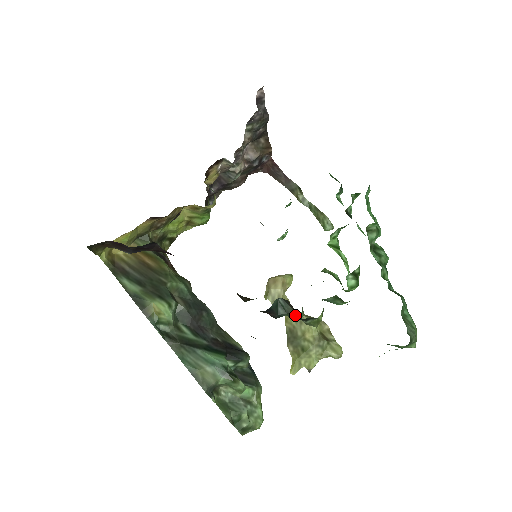
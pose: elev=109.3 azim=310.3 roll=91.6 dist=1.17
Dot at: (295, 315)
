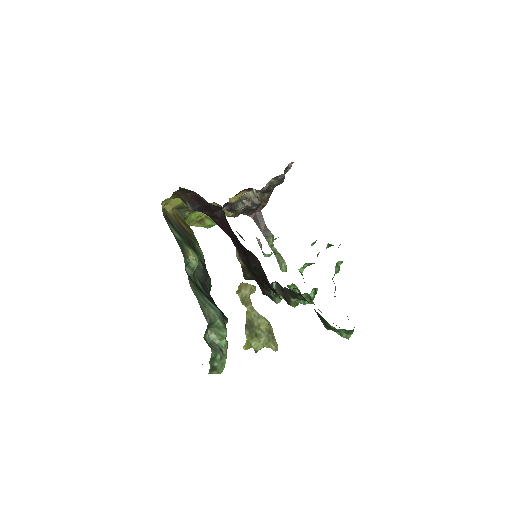
Dot at: (277, 299)
